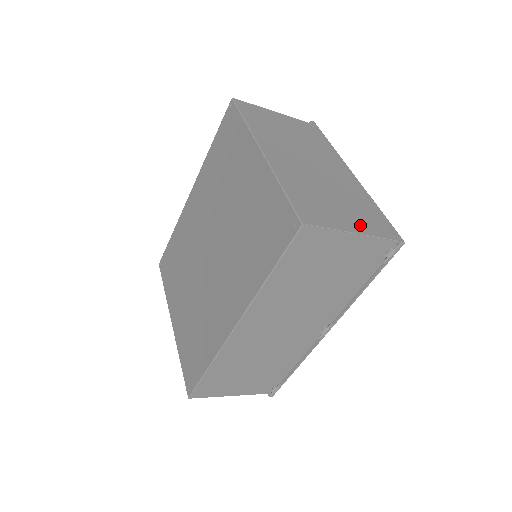
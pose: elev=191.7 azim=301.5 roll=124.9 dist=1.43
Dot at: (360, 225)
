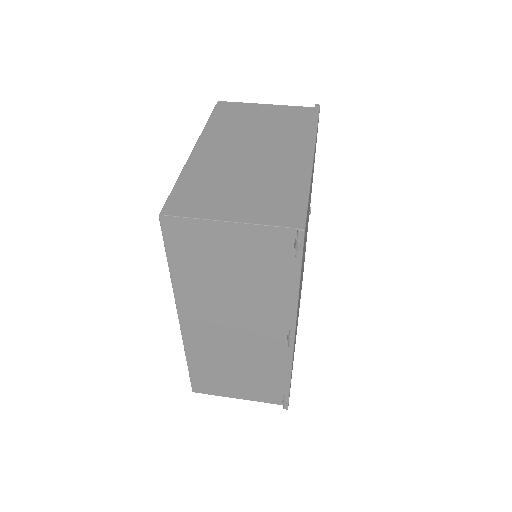
Dot at: (250, 213)
